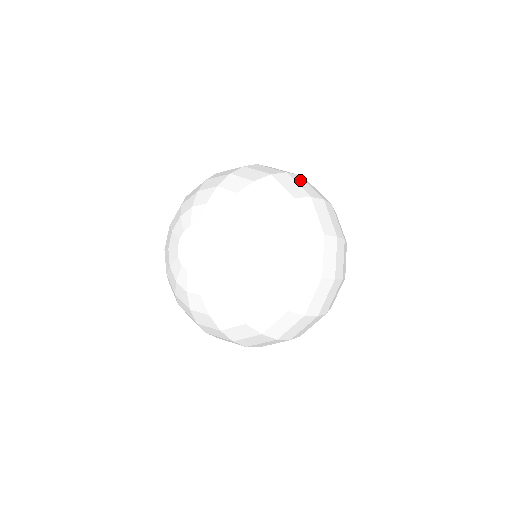
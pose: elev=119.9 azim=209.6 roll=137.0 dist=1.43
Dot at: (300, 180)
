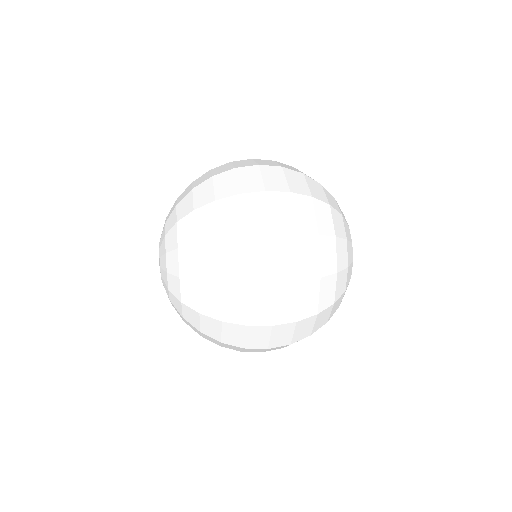
Dot at: (244, 161)
